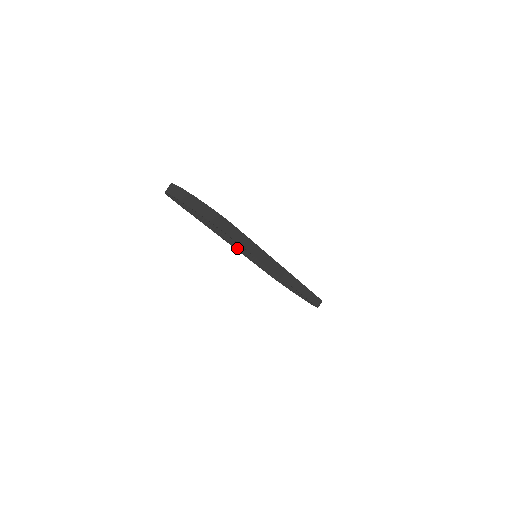
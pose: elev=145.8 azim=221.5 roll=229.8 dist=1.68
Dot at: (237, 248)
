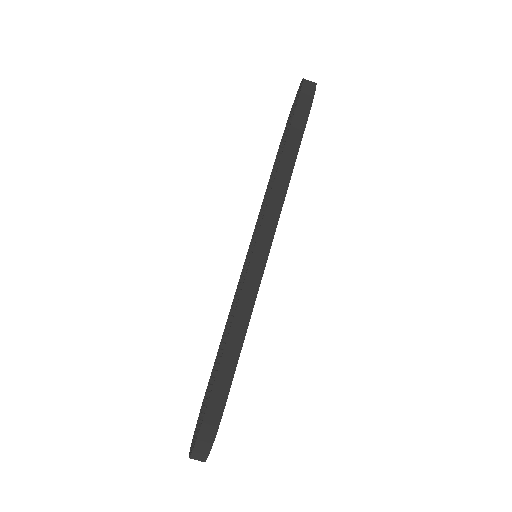
Dot at: (242, 280)
